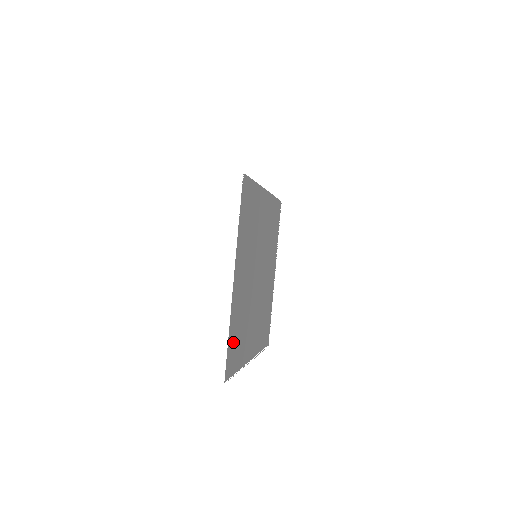
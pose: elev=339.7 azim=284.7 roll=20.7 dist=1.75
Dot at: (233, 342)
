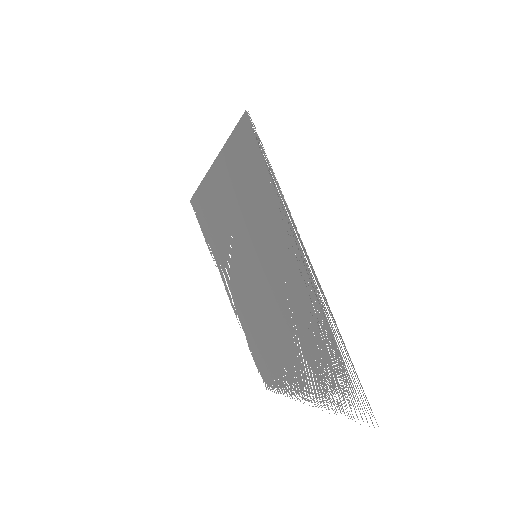
Dot at: (341, 373)
